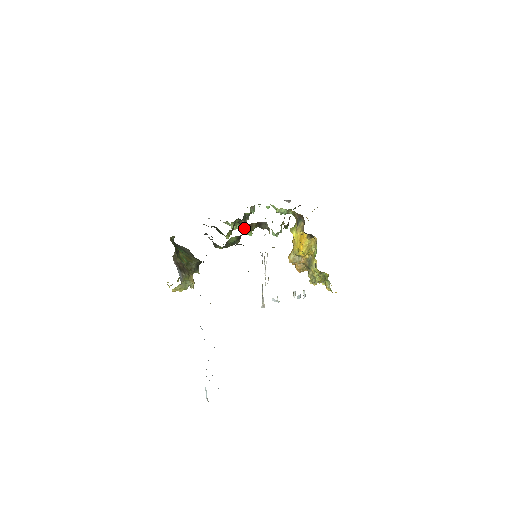
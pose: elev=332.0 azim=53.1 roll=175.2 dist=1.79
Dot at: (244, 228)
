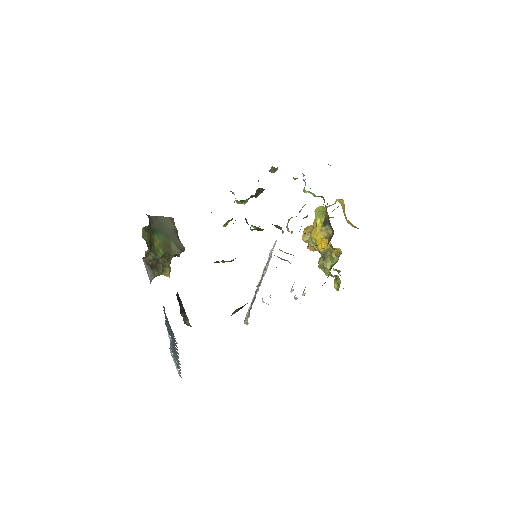
Dot at: occluded
